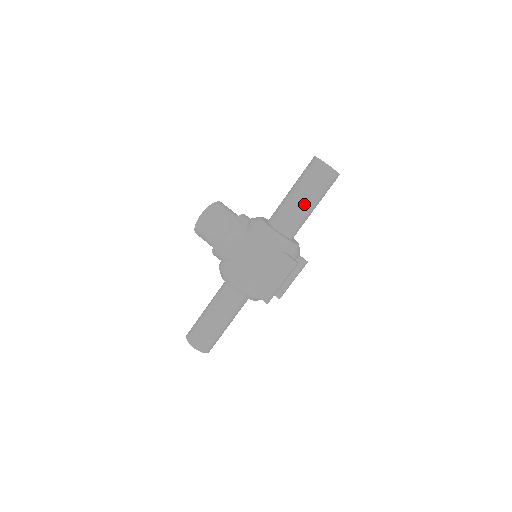
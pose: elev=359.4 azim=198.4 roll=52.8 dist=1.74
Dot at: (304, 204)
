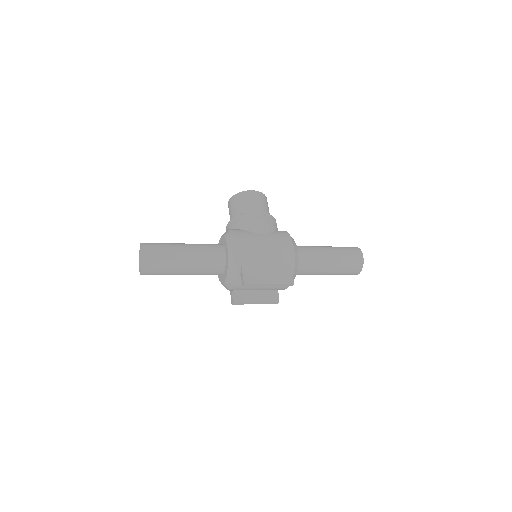
Dot at: (327, 261)
